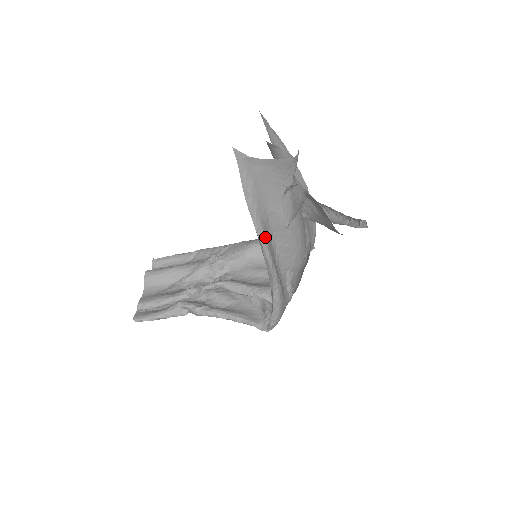
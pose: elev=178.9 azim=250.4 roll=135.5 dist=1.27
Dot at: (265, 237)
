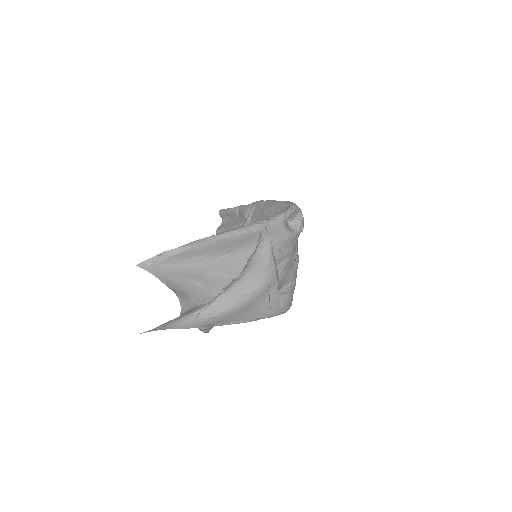
Dot at: occluded
